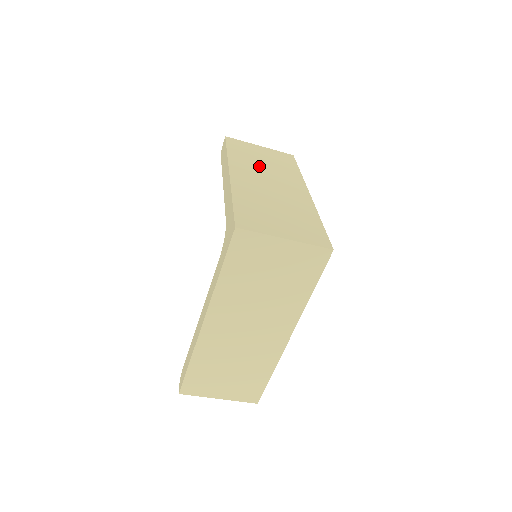
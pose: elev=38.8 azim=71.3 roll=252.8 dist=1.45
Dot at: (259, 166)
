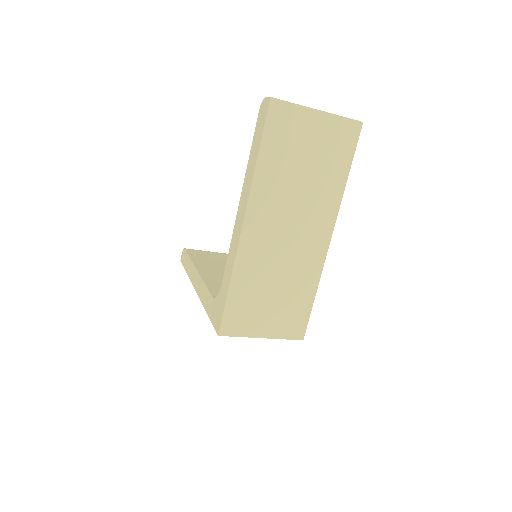
Dot at: (291, 187)
